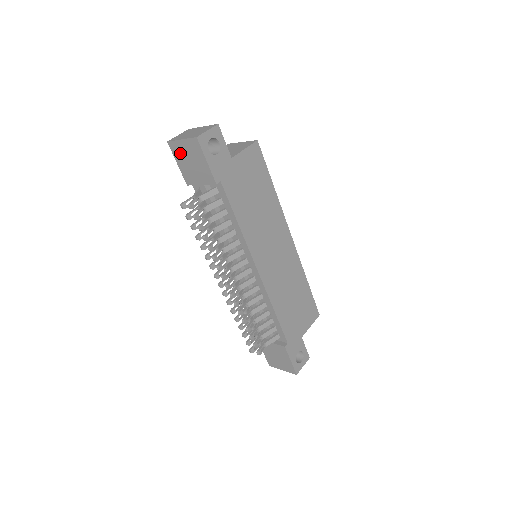
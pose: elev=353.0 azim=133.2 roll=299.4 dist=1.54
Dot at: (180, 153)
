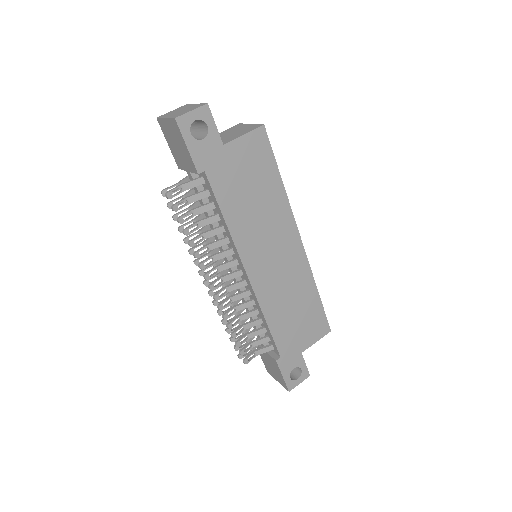
Dot at: (167, 133)
